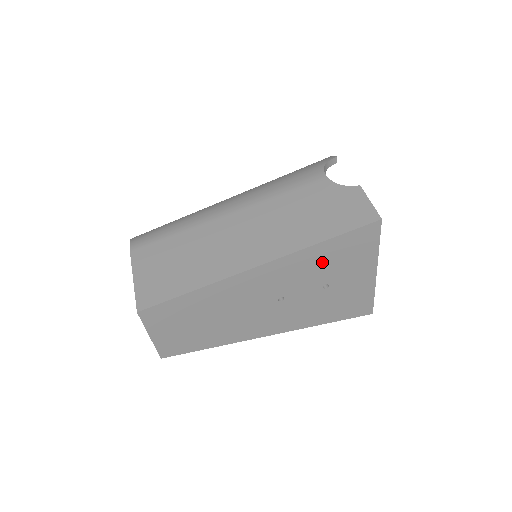
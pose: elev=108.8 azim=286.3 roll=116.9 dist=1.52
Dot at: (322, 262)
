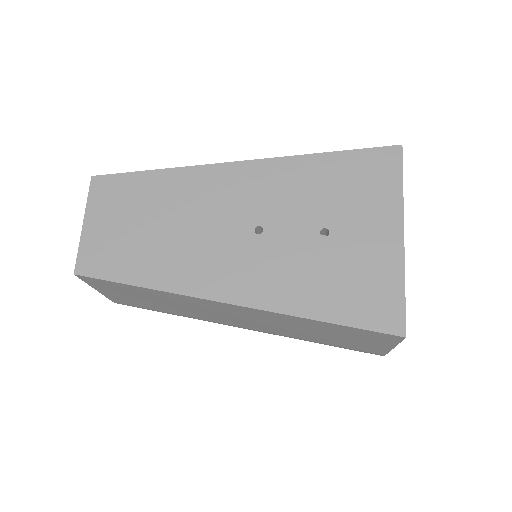
Dot at: (322, 185)
